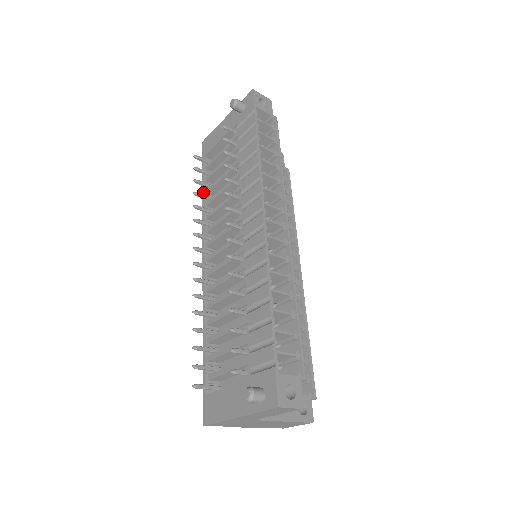
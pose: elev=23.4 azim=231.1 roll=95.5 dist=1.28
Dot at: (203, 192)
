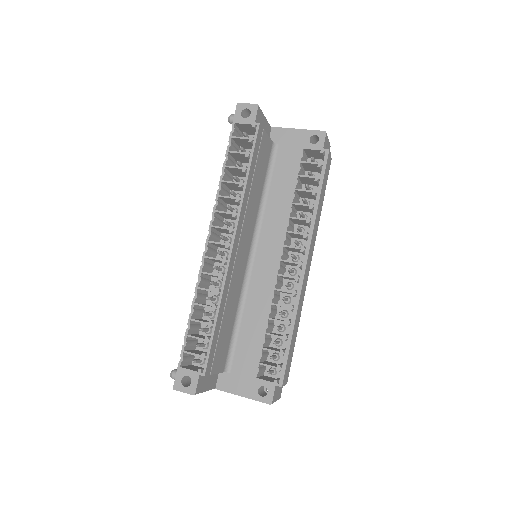
Dot at: occluded
